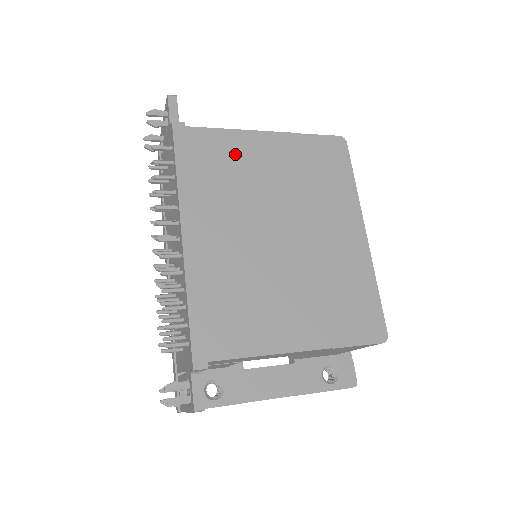
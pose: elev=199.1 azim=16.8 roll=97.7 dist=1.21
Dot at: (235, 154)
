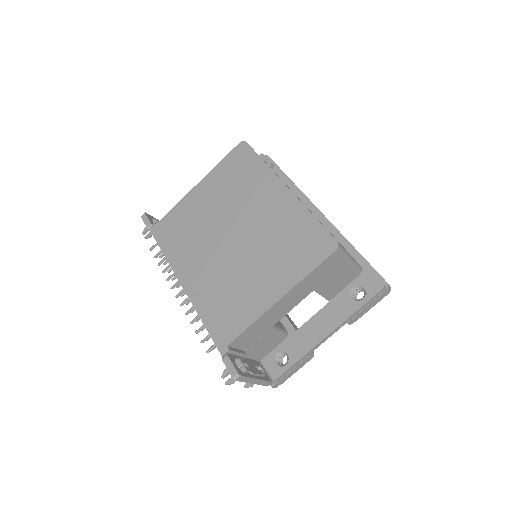
Dot at: (186, 215)
